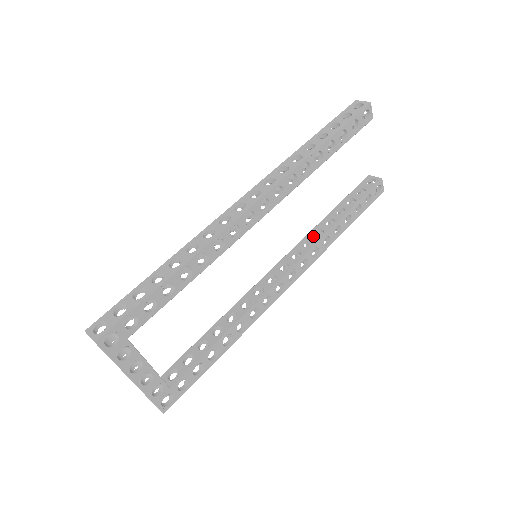
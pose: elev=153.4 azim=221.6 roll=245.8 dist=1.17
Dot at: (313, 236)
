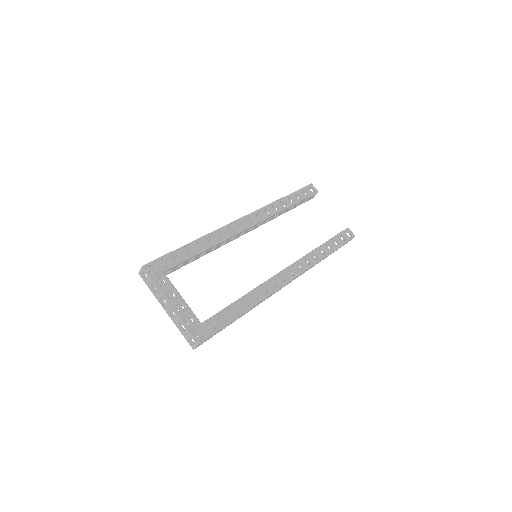
Dot at: occluded
